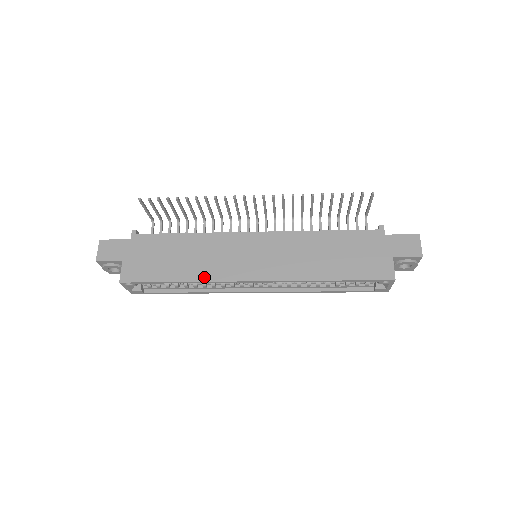
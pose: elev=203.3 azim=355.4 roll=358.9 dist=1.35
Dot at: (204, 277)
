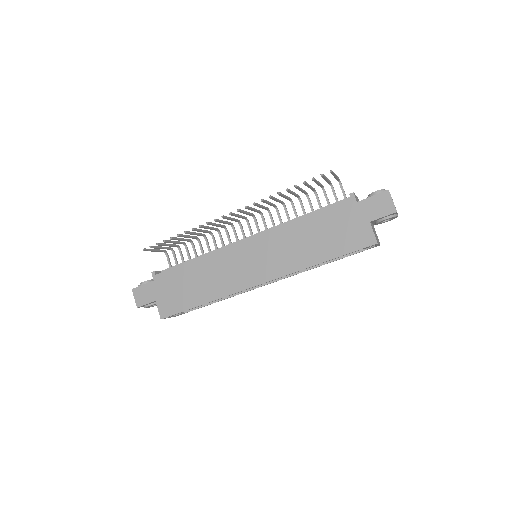
Dot at: (220, 294)
